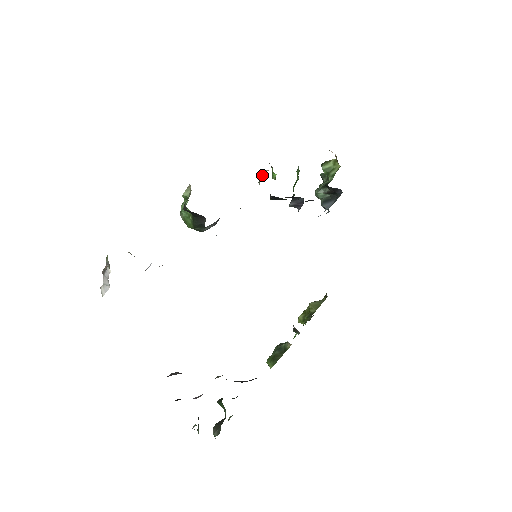
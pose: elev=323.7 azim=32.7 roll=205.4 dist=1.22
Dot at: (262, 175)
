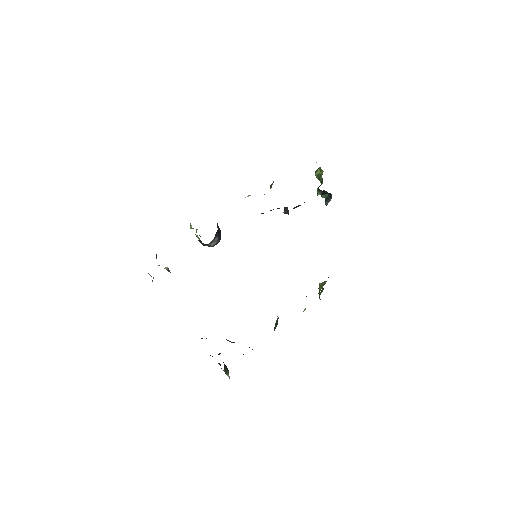
Dot at: occluded
